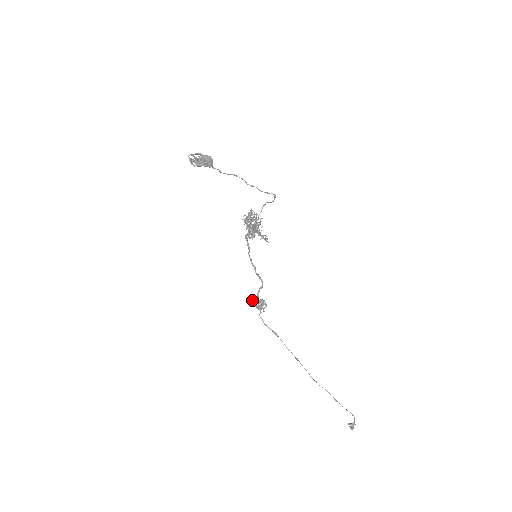
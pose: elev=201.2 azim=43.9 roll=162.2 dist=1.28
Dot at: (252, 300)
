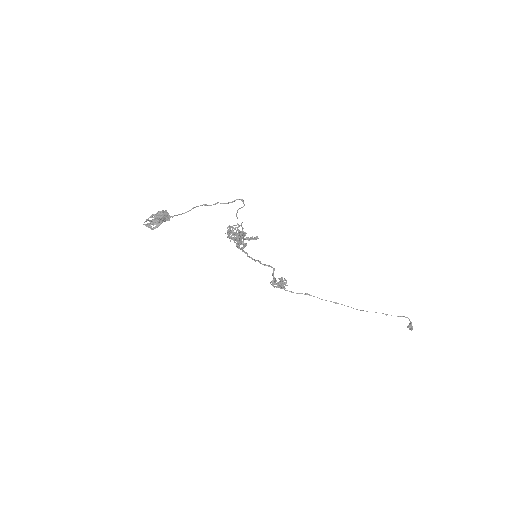
Dot at: occluded
